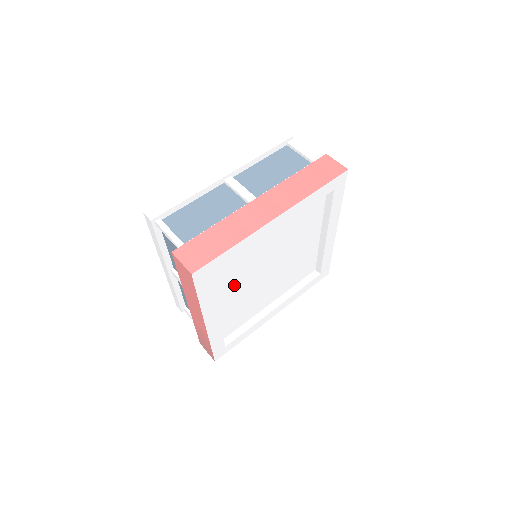
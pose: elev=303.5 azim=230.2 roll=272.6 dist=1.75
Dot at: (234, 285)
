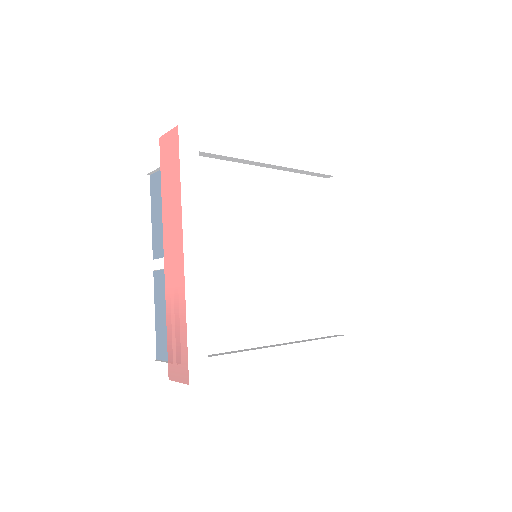
Dot at: (227, 233)
